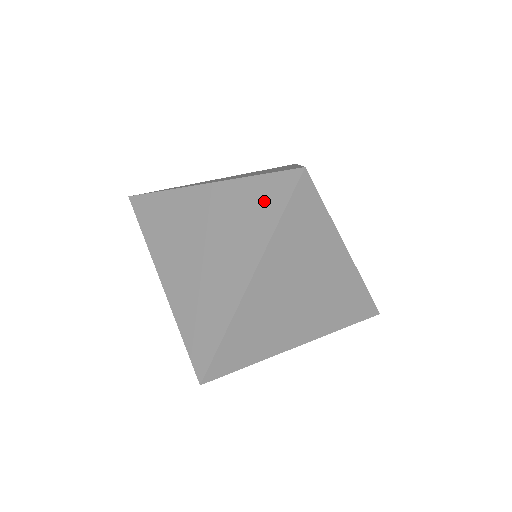
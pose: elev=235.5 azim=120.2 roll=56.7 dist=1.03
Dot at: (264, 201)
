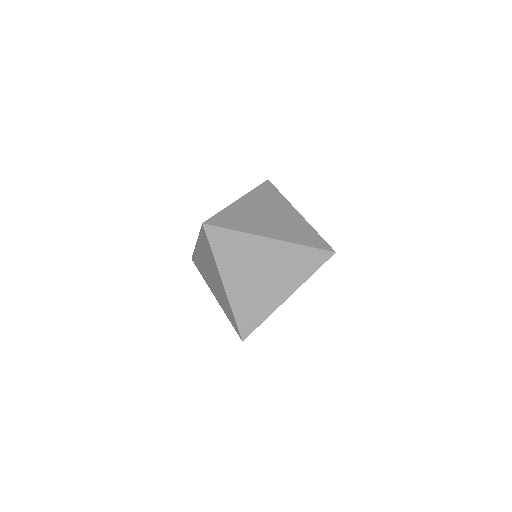
Dot at: (308, 261)
